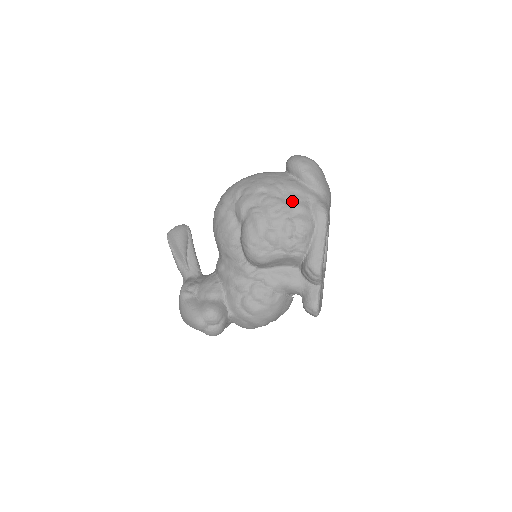
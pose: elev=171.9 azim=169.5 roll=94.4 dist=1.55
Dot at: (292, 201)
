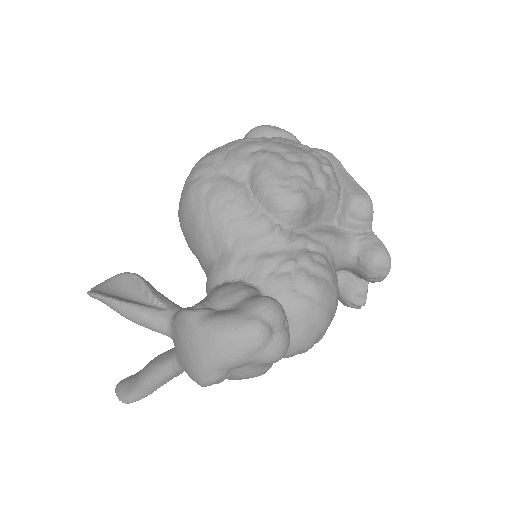
Dot at: (293, 143)
